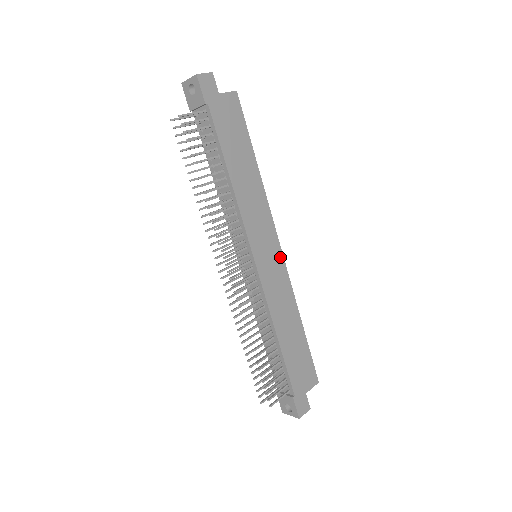
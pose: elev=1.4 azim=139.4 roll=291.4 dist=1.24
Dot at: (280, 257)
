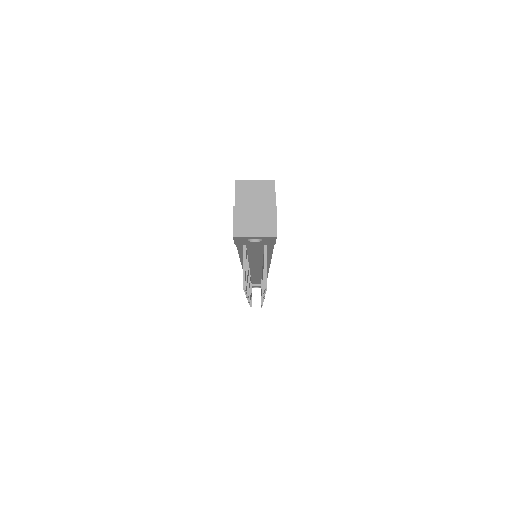
Dot at: occluded
